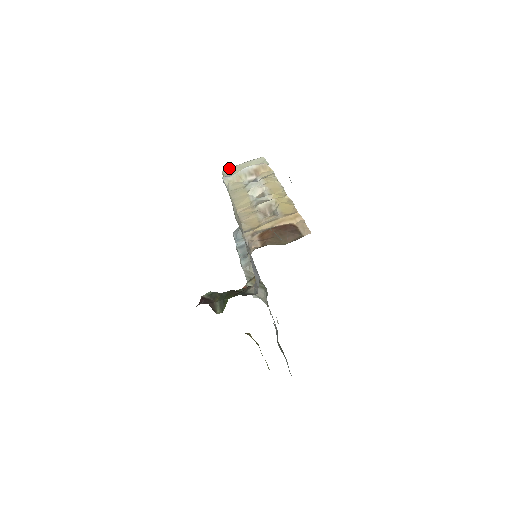
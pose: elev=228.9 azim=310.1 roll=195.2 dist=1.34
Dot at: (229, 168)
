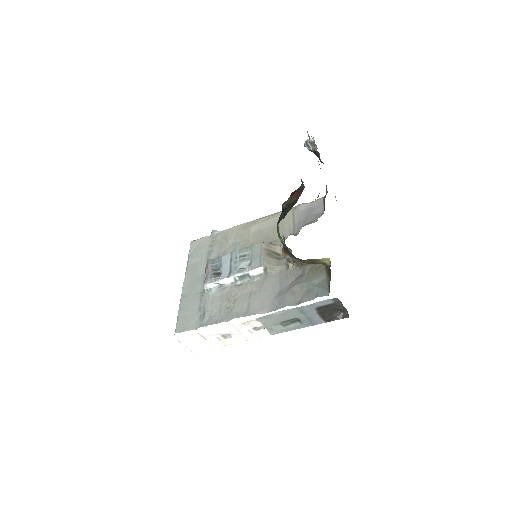
Dot at: occluded
